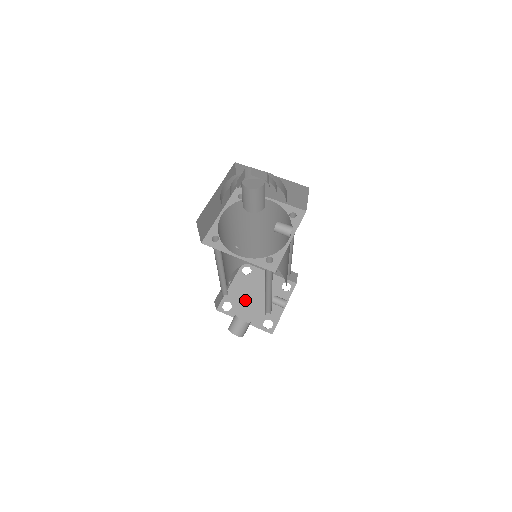
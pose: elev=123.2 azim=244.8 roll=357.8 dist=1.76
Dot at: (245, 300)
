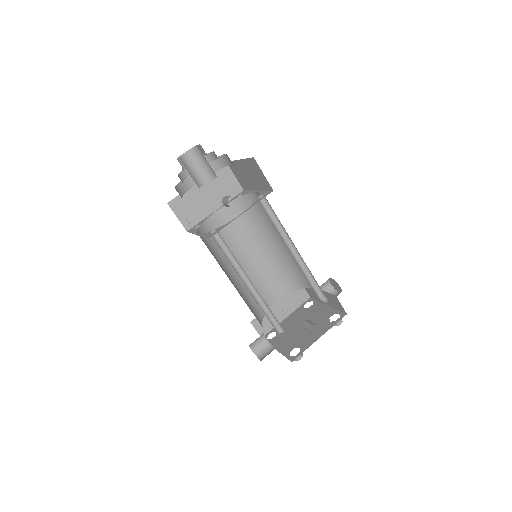
Dot at: (290, 330)
